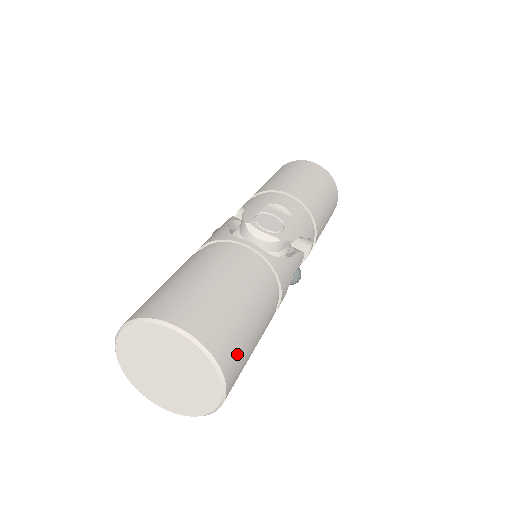
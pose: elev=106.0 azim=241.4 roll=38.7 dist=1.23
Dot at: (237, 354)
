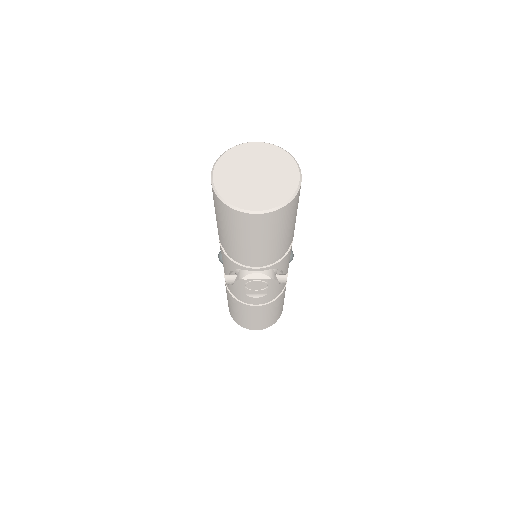
Dot at: occluded
